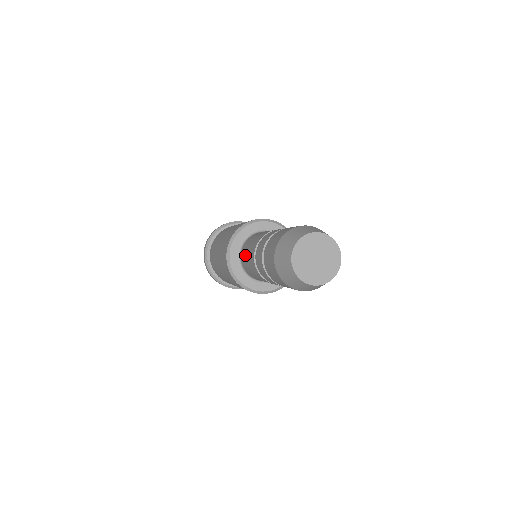
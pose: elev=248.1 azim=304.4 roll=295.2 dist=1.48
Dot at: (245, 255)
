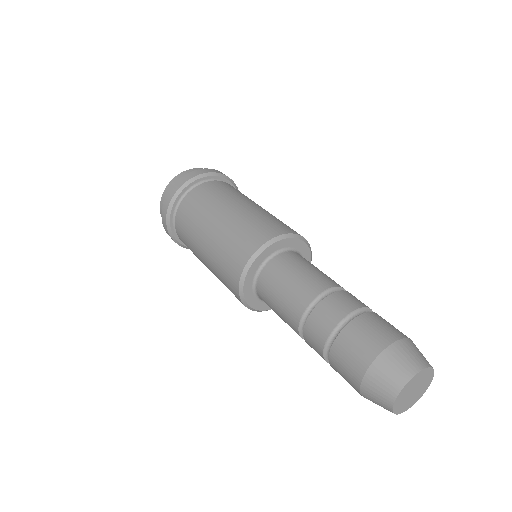
Dot at: (271, 299)
